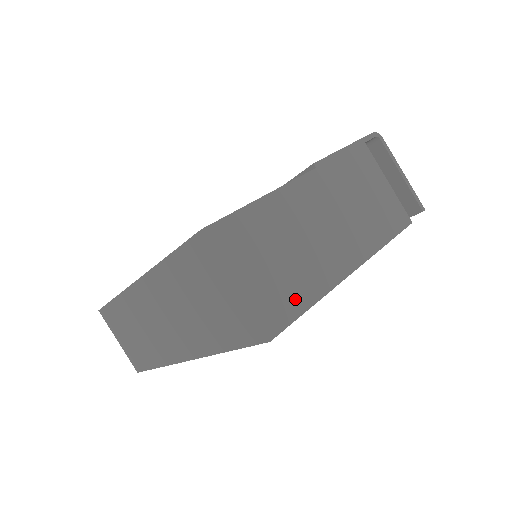
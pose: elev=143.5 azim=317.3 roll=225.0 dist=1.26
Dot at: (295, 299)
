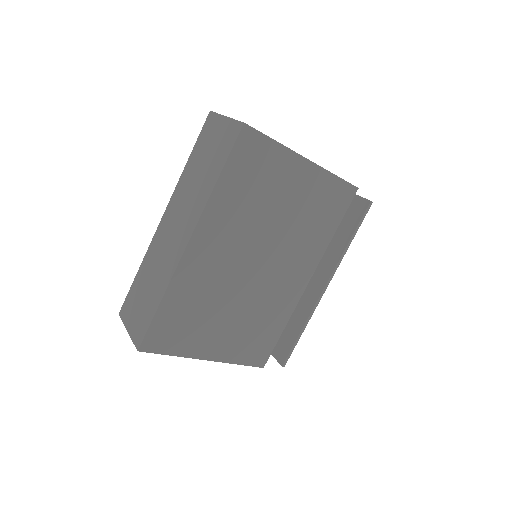
Dot at: occluded
